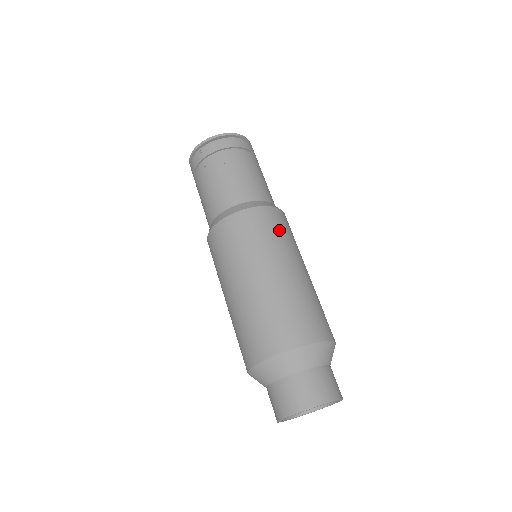
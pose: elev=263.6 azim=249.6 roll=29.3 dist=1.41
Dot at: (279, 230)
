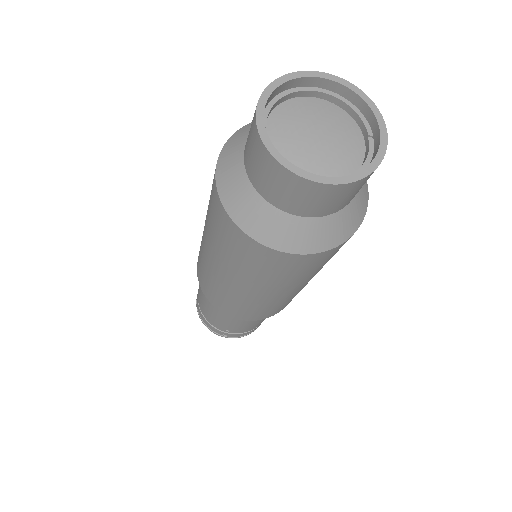
Dot at: occluded
